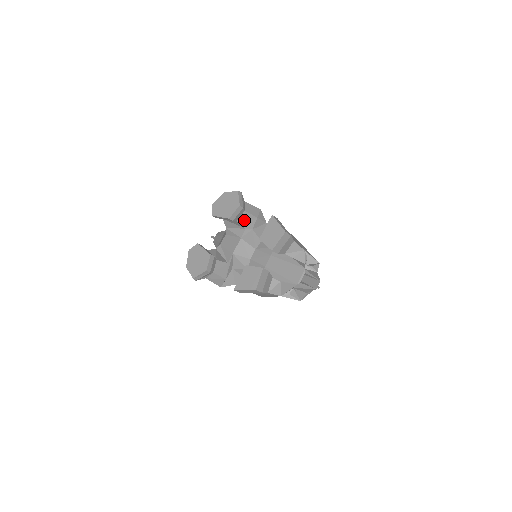
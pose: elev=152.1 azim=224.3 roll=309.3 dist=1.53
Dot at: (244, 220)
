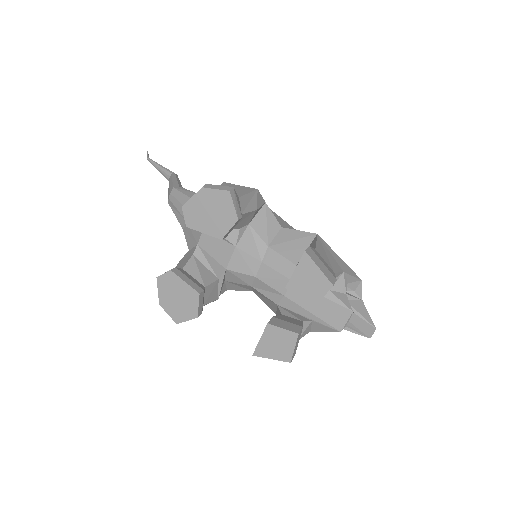
Dot at: (239, 222)
